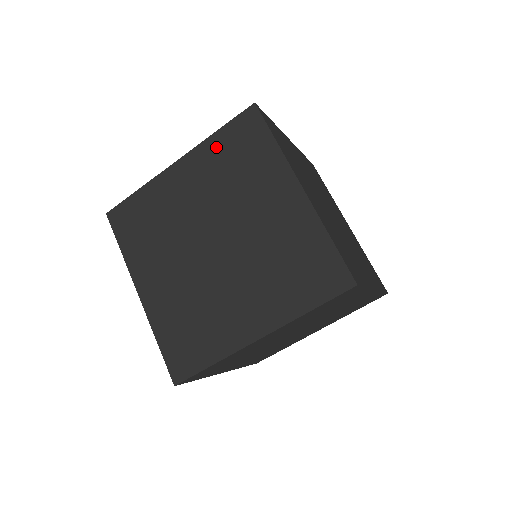
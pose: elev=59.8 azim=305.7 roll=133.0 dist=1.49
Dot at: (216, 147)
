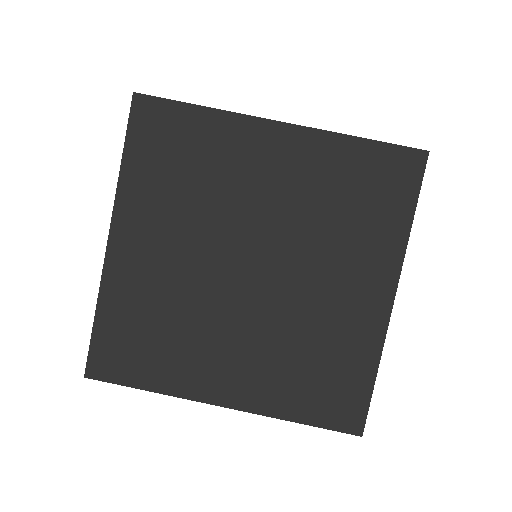
Dot at: (343, 157)
